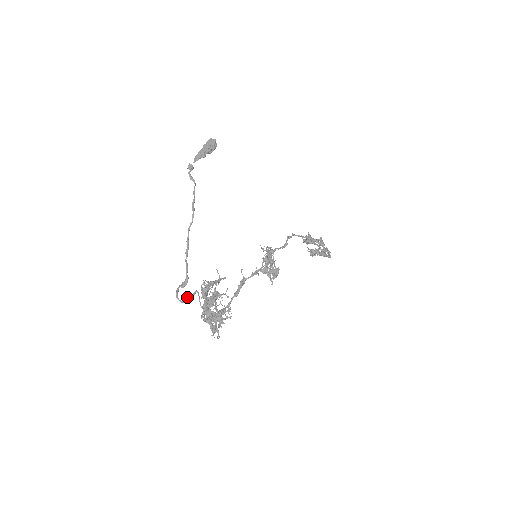
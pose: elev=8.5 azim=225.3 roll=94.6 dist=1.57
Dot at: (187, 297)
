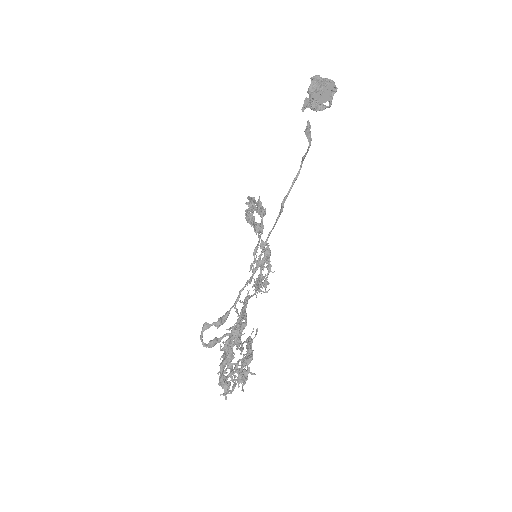
Dot at: (216, 341)
